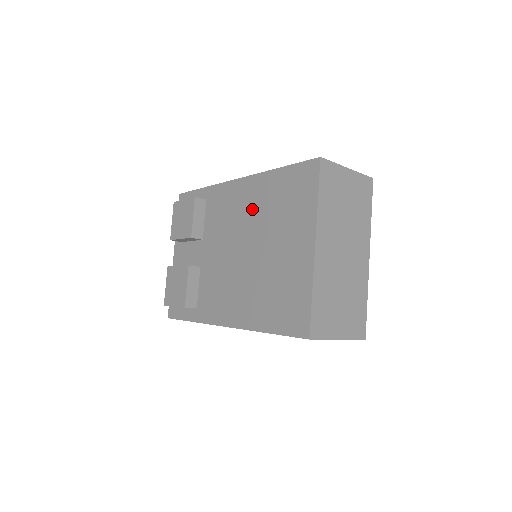
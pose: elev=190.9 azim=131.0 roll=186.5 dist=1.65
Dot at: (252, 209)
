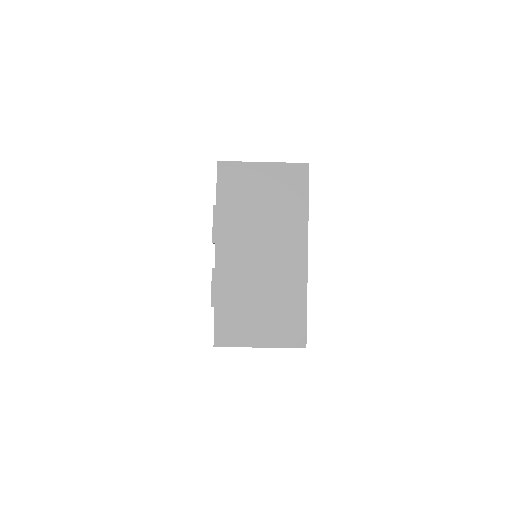
Dot at: occluded
